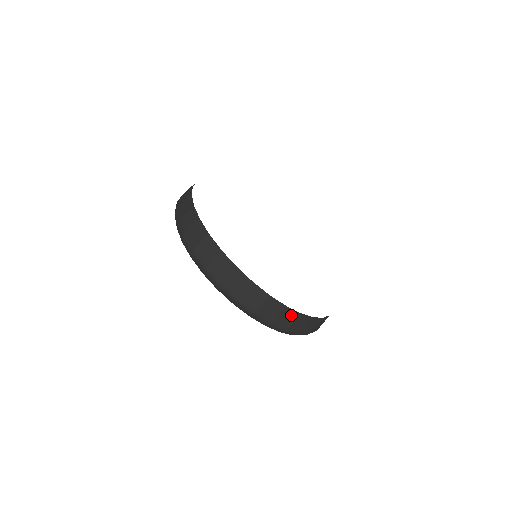
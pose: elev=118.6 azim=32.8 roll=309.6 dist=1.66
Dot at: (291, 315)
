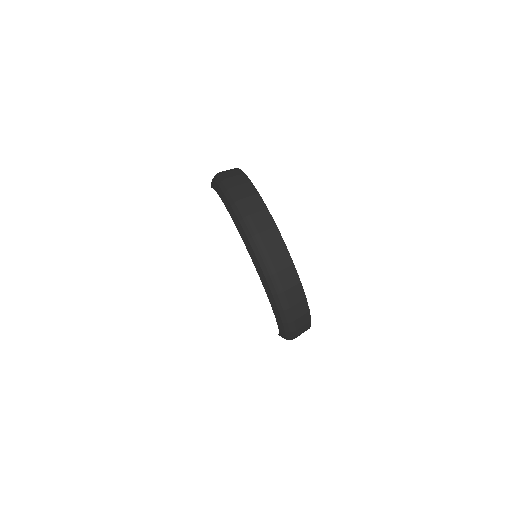
Dot at: (303, 309)
